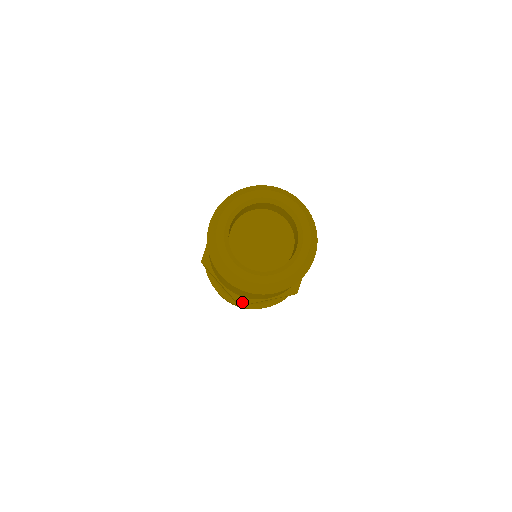
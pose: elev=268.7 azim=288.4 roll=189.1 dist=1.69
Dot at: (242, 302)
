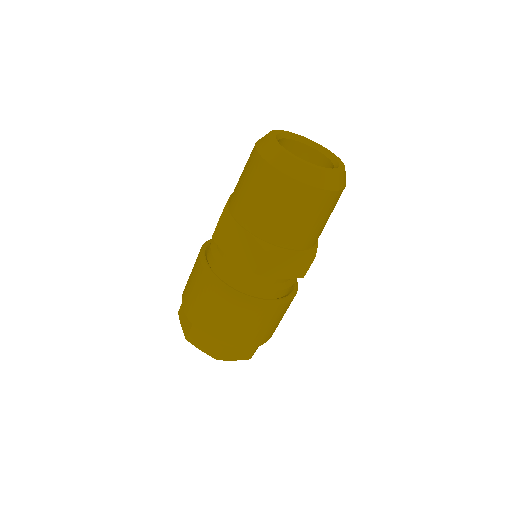
Dot at: (226, 215)
